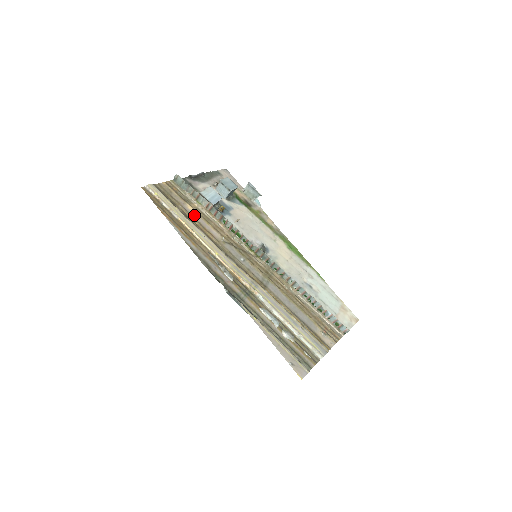
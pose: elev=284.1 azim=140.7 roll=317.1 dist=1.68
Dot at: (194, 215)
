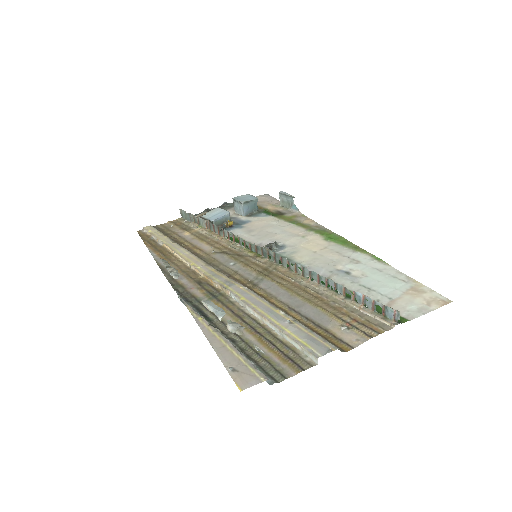
Dot at: (188, 238)
